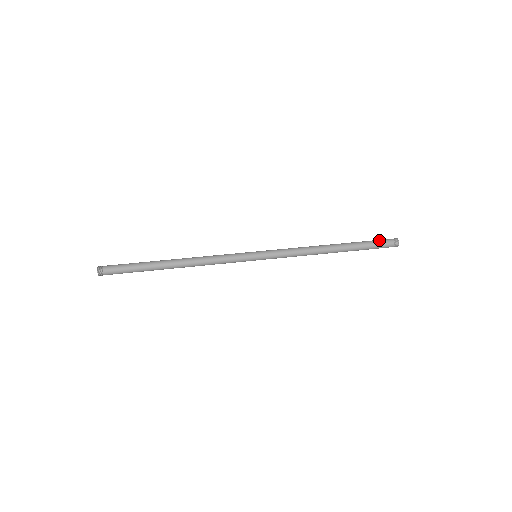
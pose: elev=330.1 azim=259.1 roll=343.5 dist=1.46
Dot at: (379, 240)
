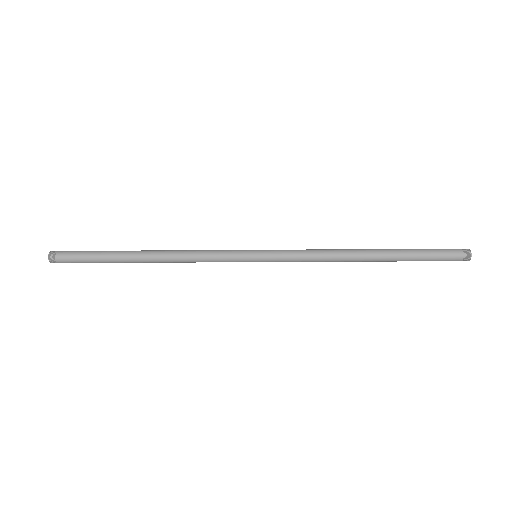
Dot at: occluded
